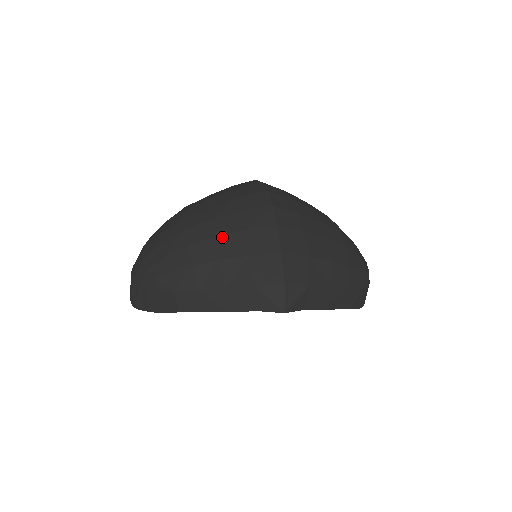
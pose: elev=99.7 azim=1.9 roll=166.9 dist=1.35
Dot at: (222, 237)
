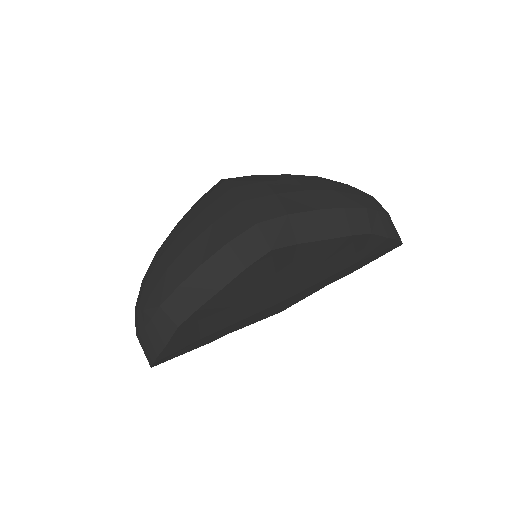
Dot at: (185, 229)
